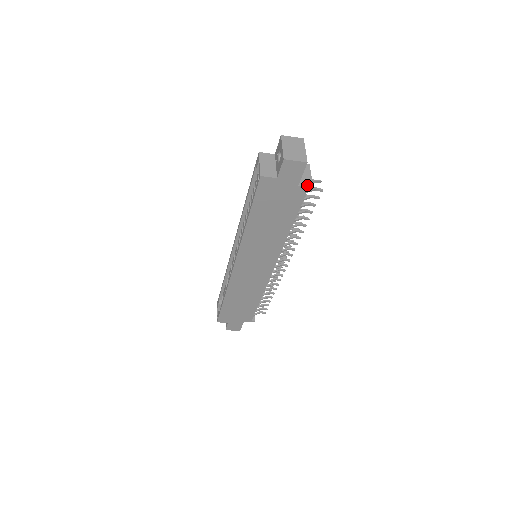
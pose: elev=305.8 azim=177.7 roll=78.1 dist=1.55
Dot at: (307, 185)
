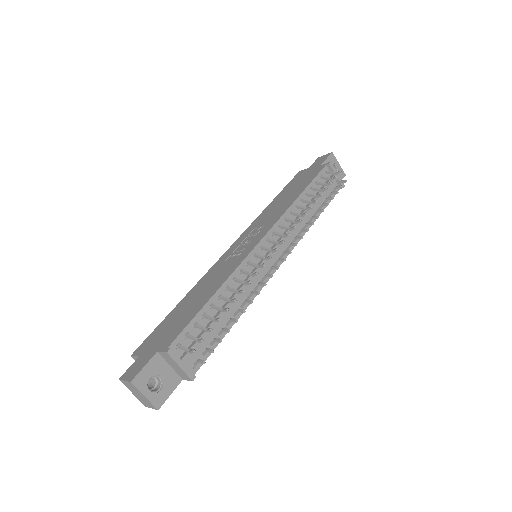
Dot at: (186, 379)
